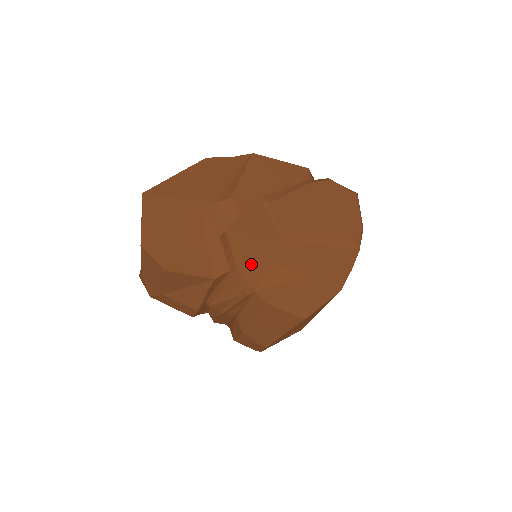
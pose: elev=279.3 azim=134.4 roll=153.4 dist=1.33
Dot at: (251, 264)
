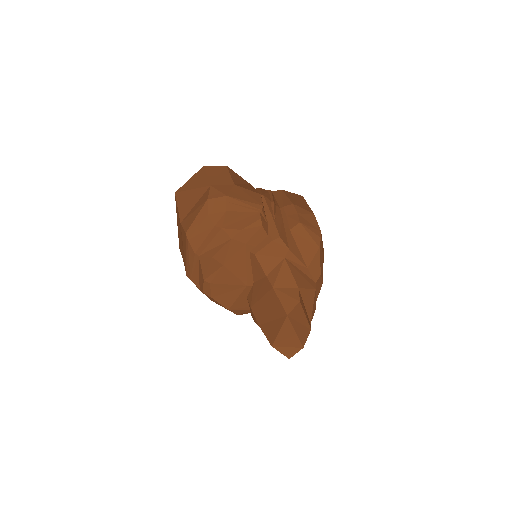
Dot at: occluded
